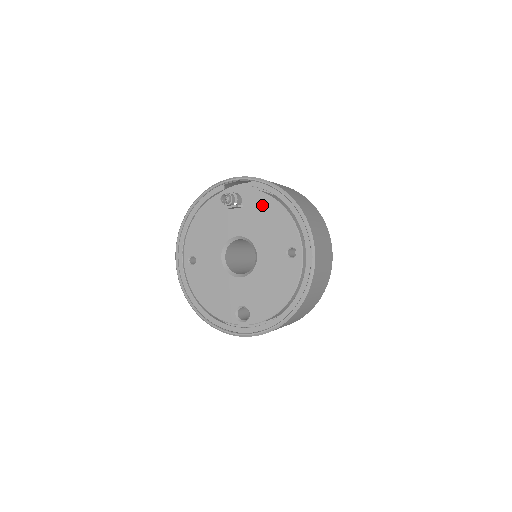
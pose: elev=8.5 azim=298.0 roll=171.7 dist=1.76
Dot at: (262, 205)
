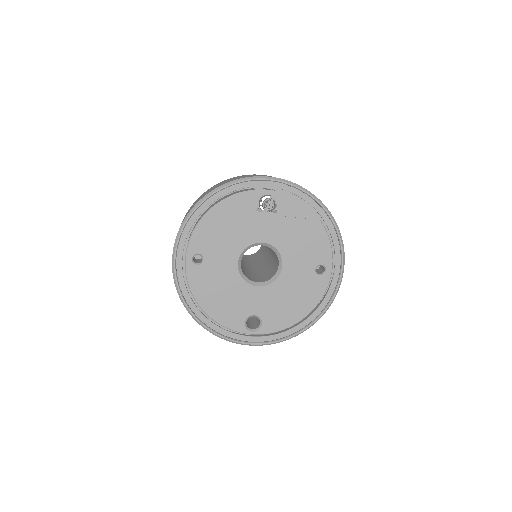
Dot at: (299, 216)
